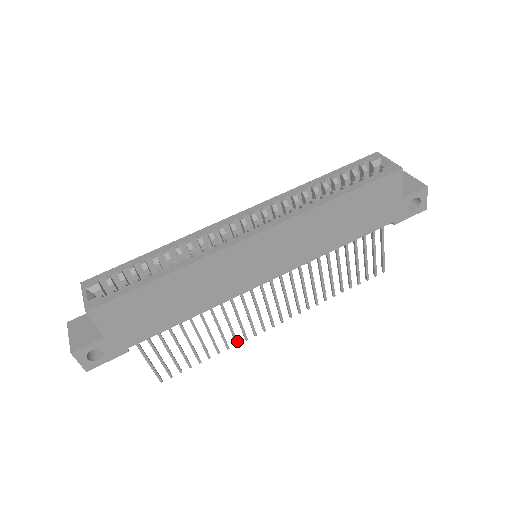
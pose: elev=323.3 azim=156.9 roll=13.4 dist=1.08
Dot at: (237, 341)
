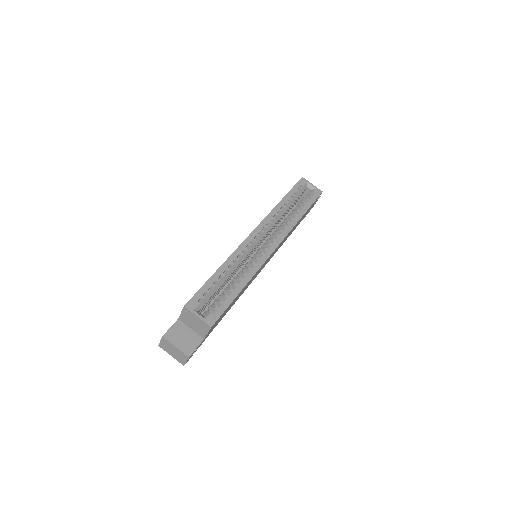
Dot at: occluded
